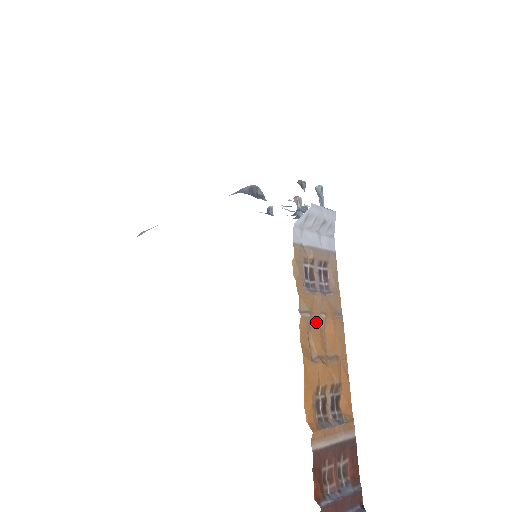
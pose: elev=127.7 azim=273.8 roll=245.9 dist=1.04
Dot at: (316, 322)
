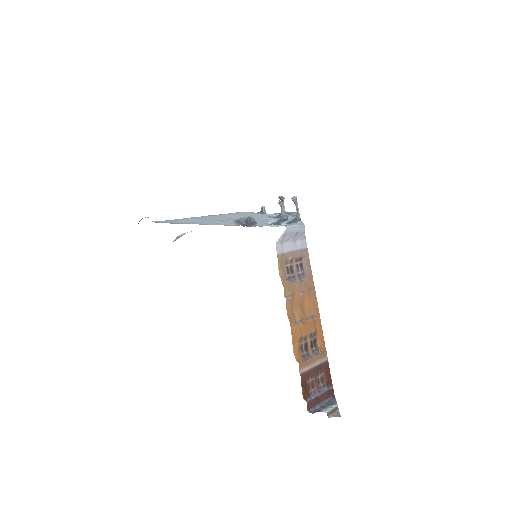
Dot at: (297, 299)
